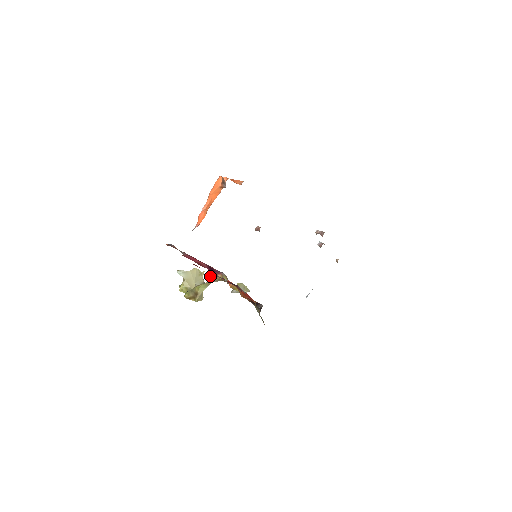
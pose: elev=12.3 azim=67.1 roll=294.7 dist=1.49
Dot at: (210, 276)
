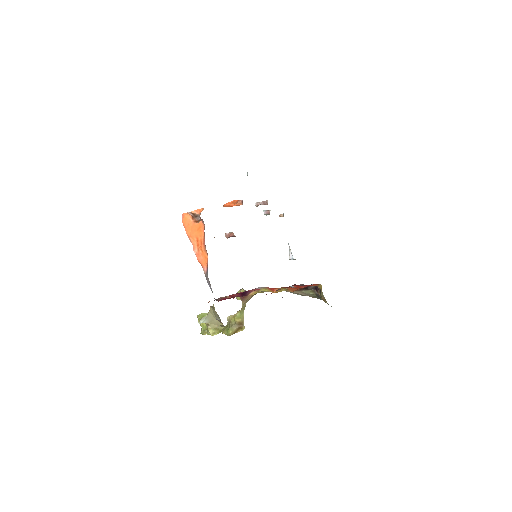
Dot at: (242, 300)
